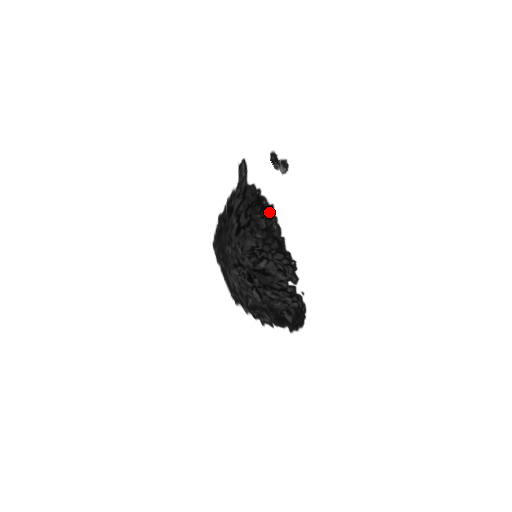
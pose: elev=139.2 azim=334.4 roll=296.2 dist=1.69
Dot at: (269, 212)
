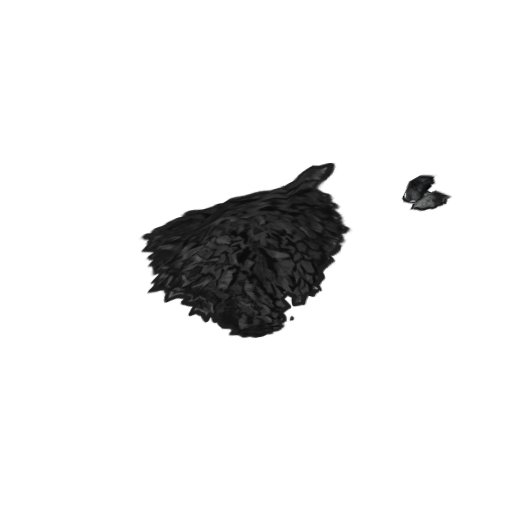
Dot at: (337, 228)
